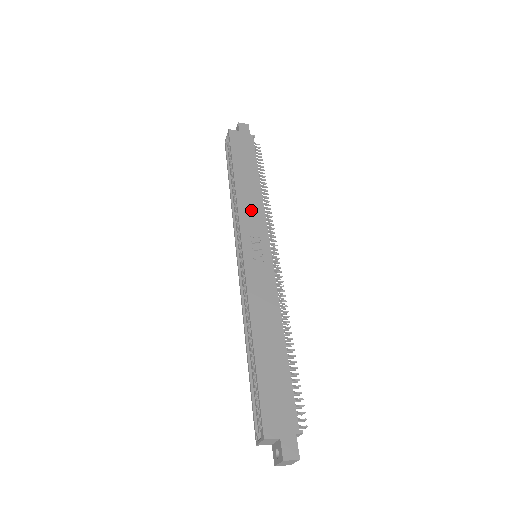
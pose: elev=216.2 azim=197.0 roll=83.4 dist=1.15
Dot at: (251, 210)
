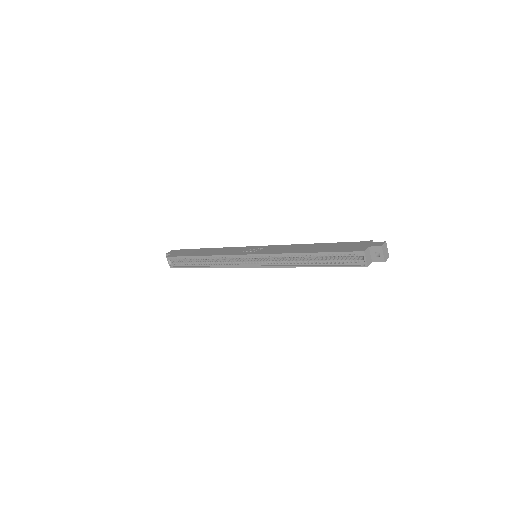
Dot at: (226, 251)
